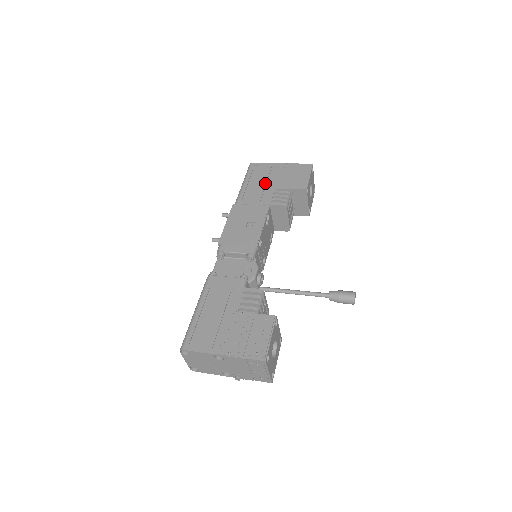
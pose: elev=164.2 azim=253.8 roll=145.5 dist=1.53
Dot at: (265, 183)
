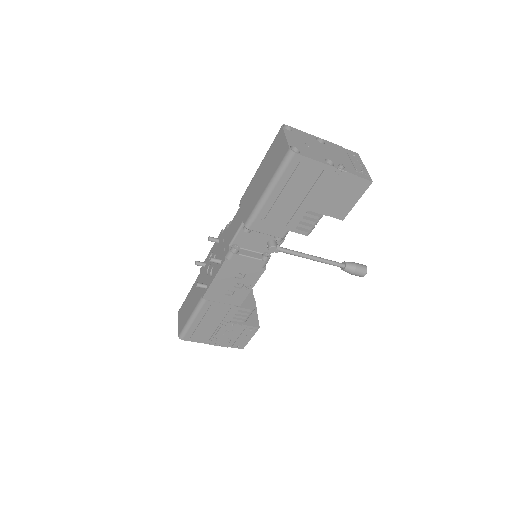
Dot at: occluded
